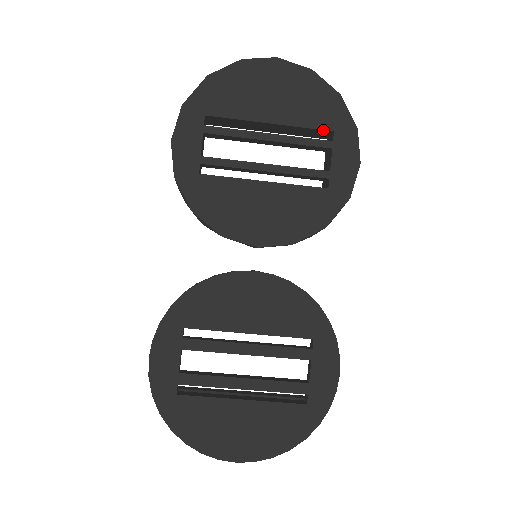
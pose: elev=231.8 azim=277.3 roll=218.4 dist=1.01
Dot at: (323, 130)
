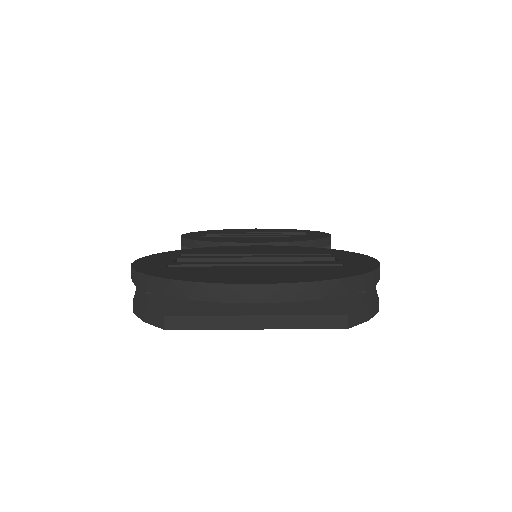
Dot at: occluded
